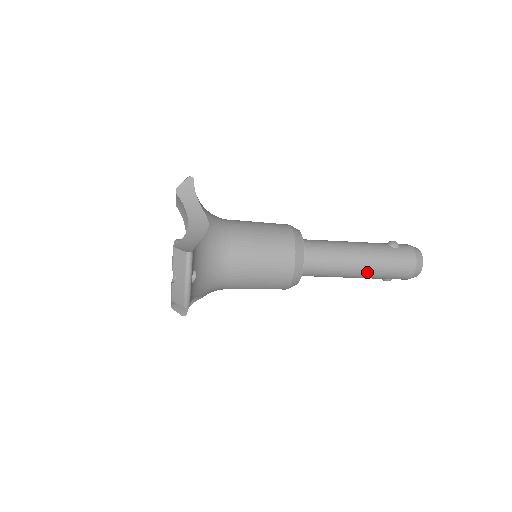
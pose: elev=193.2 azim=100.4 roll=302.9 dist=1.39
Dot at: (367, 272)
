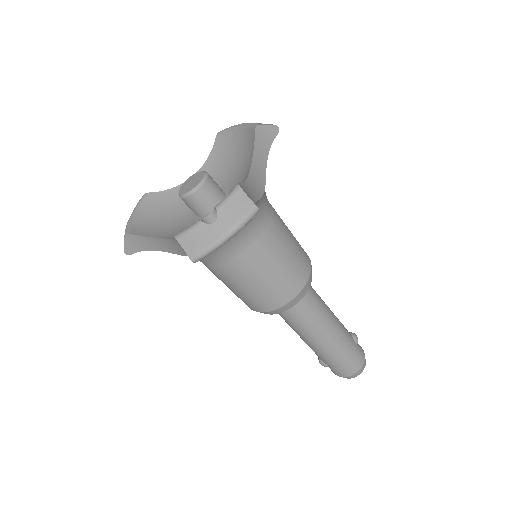
Dot at: (325, 348)
